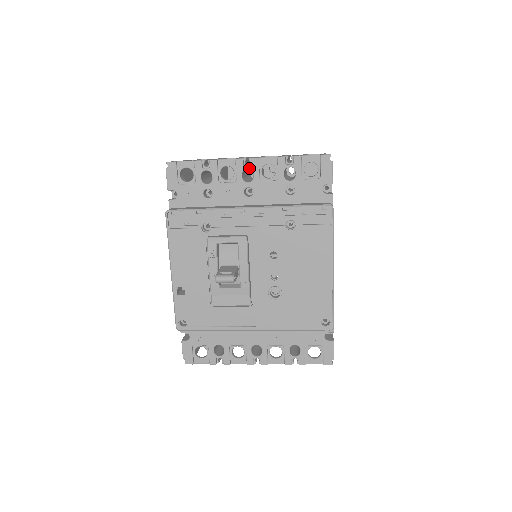
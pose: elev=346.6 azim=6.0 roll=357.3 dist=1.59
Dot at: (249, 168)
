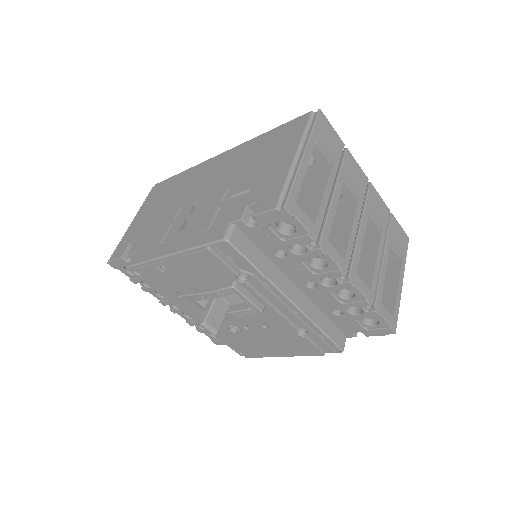
Dot at: (338, 282)
